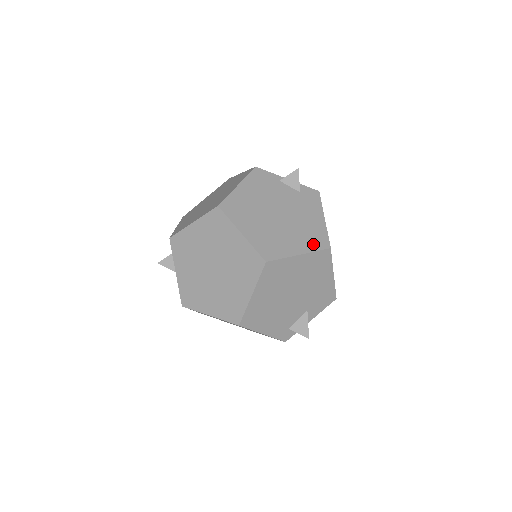
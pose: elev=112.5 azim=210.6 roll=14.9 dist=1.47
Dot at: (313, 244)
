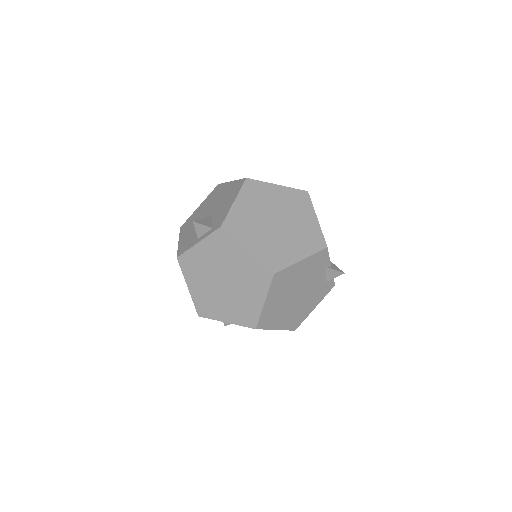
Dot at: (290, 325)
